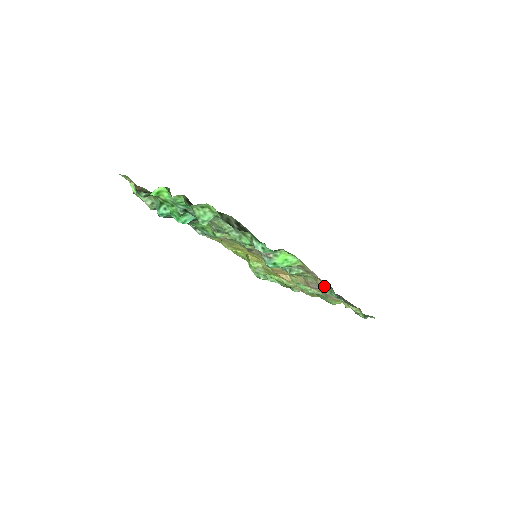
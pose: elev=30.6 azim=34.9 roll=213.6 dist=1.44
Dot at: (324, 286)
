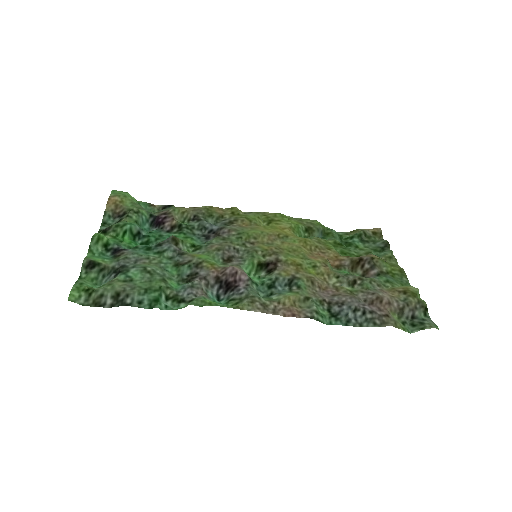
Dot at: (315, 306)
